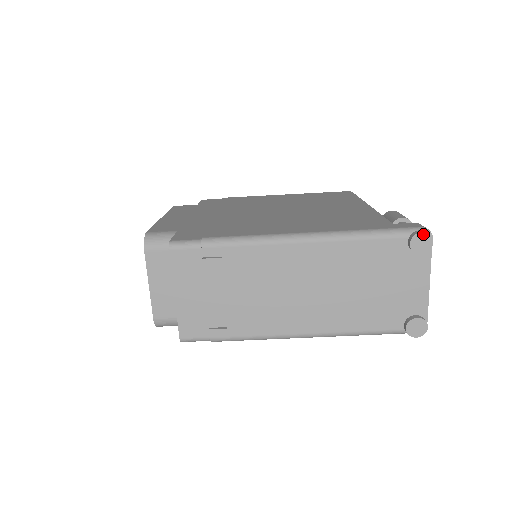
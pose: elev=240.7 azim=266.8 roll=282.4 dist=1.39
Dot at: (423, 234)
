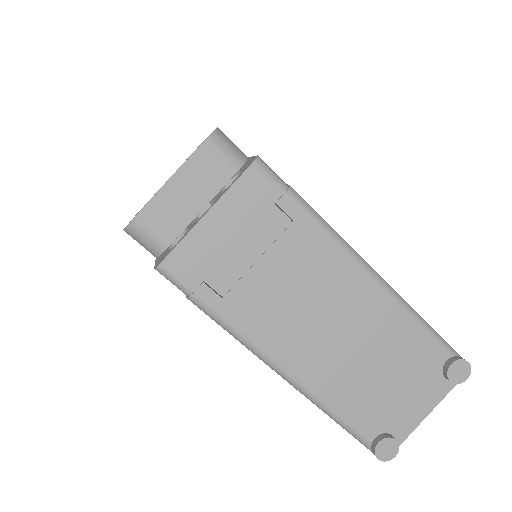
Dot at: (467, 364)
